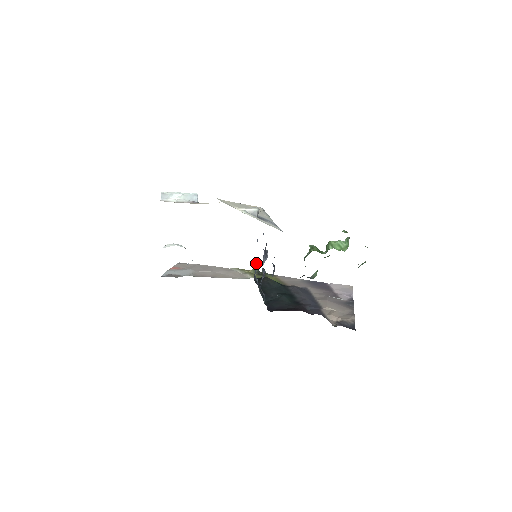
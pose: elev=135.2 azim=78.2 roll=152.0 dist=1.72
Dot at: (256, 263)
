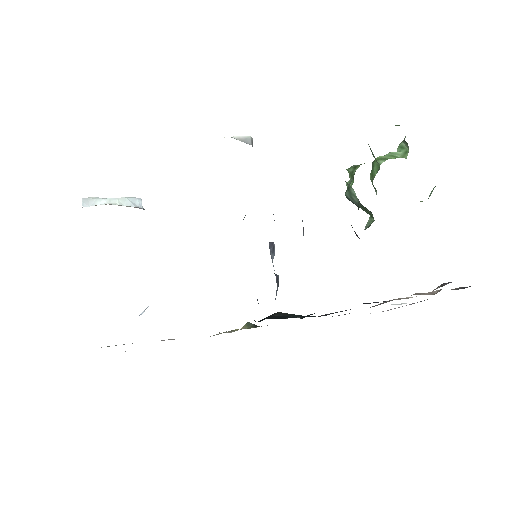
Dot at: occluded
